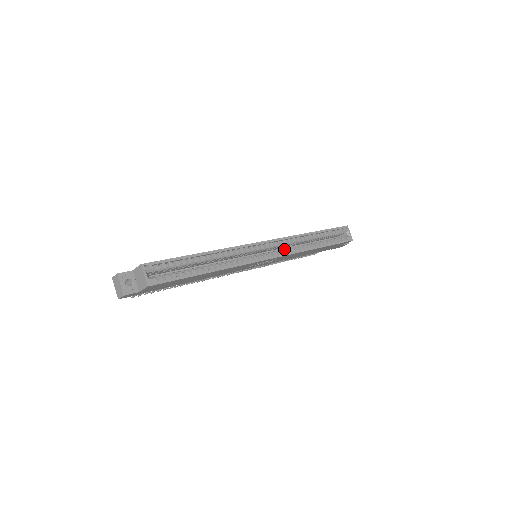
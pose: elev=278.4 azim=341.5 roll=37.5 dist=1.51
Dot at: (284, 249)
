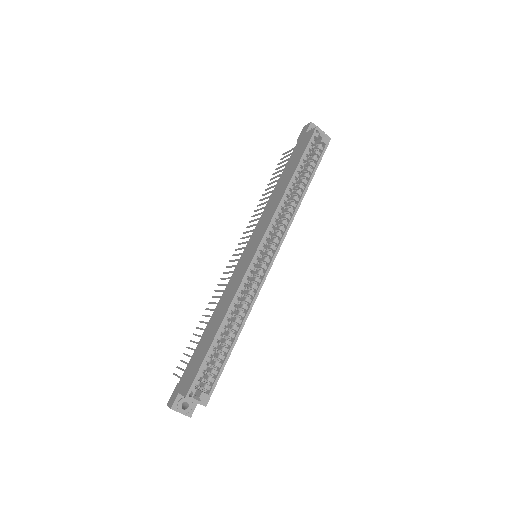
Dot at: (277, 229)
